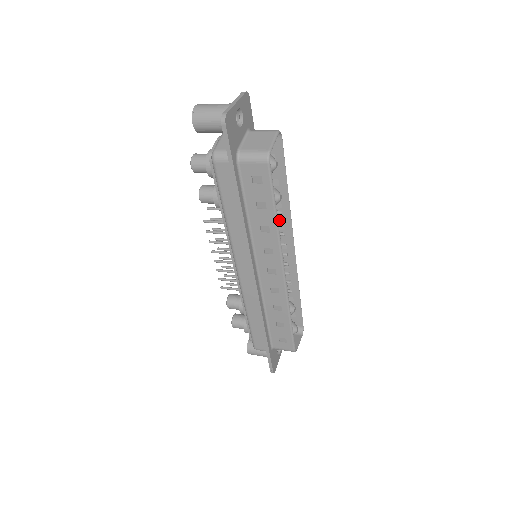
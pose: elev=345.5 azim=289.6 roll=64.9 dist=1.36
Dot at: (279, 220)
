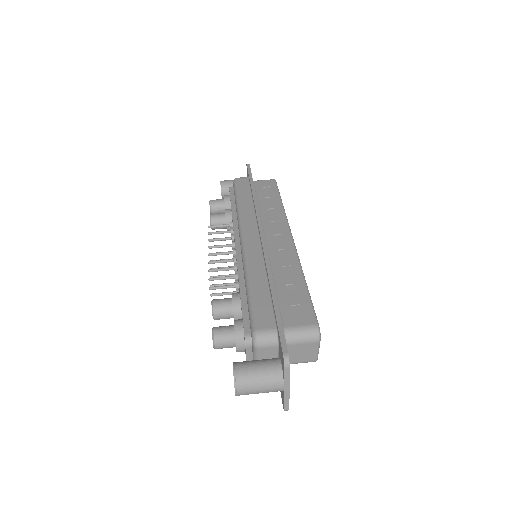
Dot at: (284, 258)
